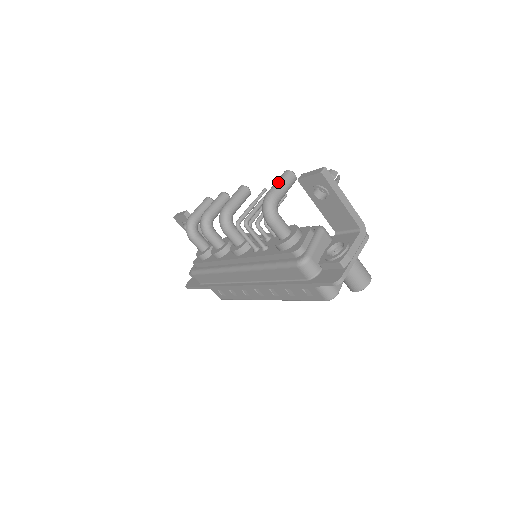
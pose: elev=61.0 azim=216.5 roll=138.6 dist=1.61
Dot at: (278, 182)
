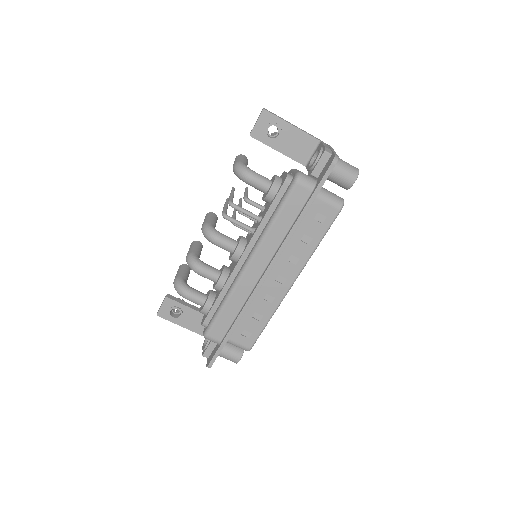
Dot at: (236, 159)
